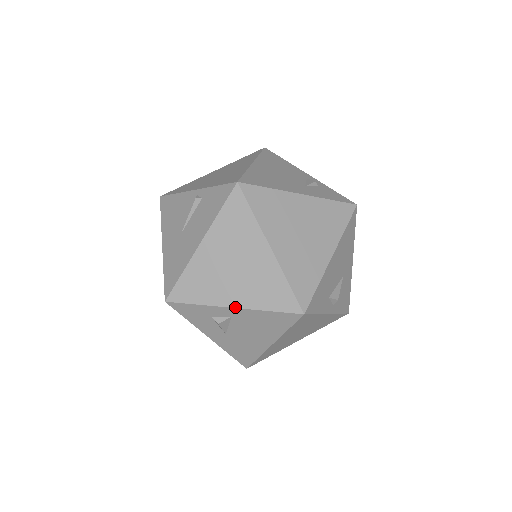
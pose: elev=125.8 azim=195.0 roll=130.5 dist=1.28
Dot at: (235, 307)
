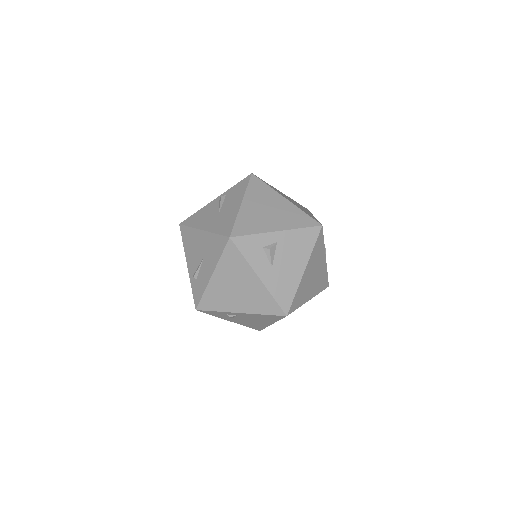
Dot at: (279, 230)
